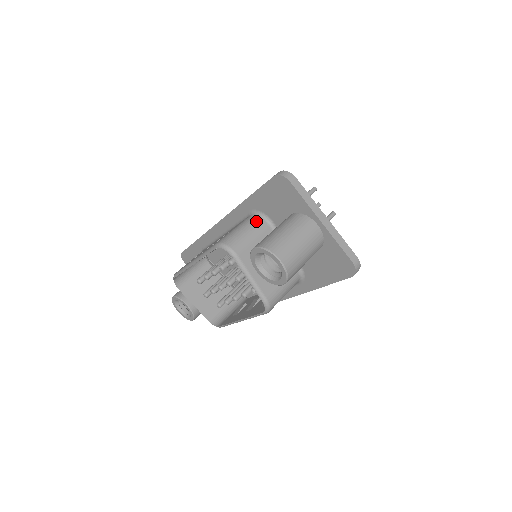
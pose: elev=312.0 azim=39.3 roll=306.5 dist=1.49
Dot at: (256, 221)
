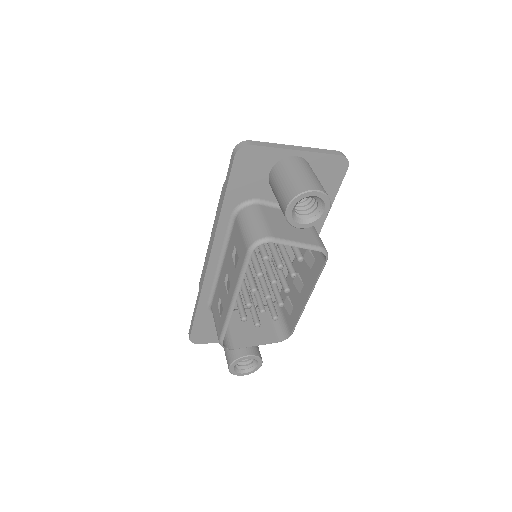
Dot at: (248, 211)
